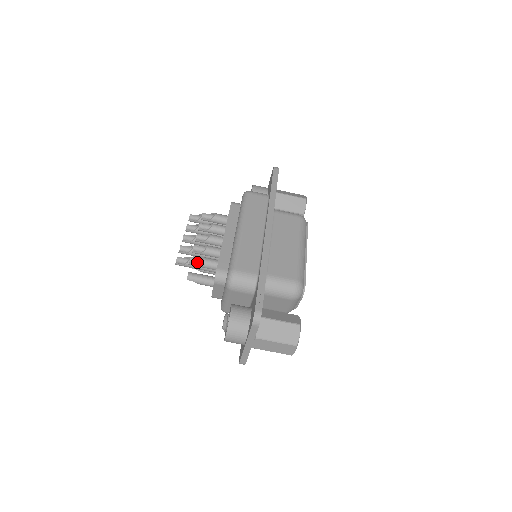
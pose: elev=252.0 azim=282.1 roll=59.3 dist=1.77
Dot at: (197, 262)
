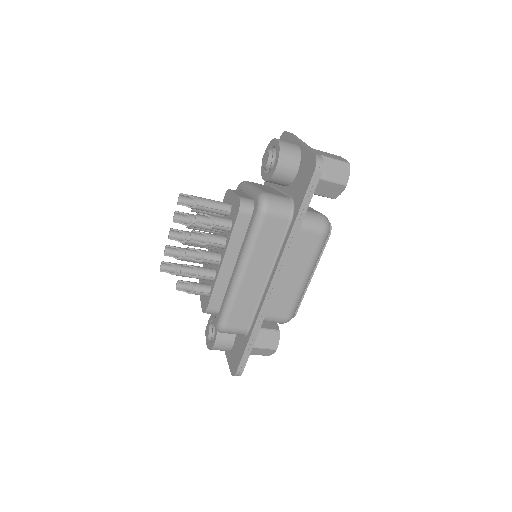
Dot at: (186, 283)
